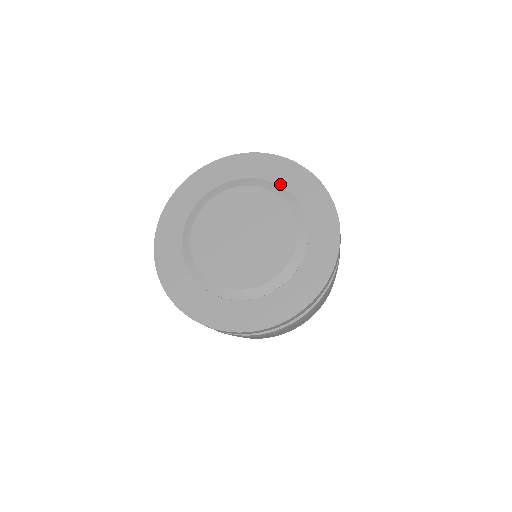
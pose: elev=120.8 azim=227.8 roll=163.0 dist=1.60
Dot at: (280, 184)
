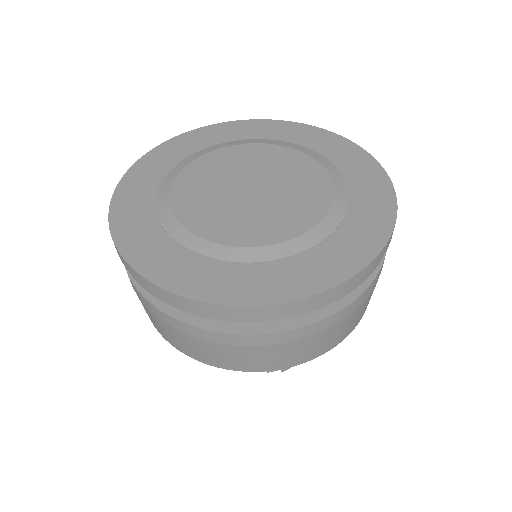
Dot at: (250, 138)
